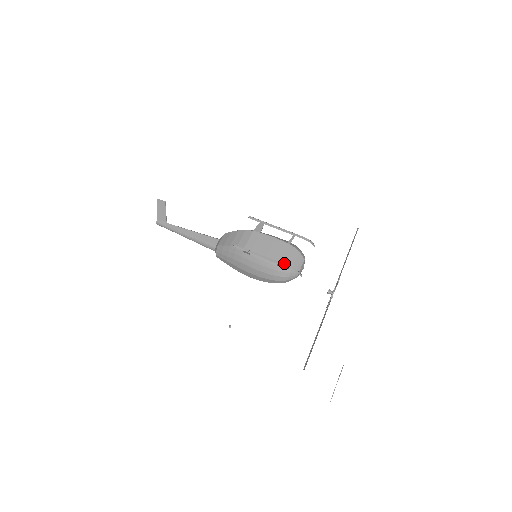
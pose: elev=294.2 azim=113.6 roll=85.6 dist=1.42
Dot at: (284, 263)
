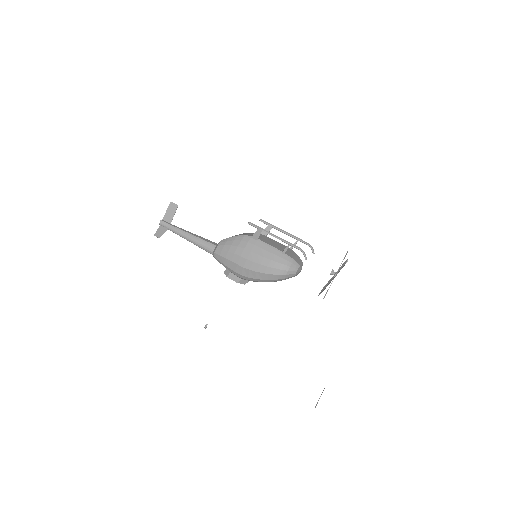
Dot at: (288, 254)
